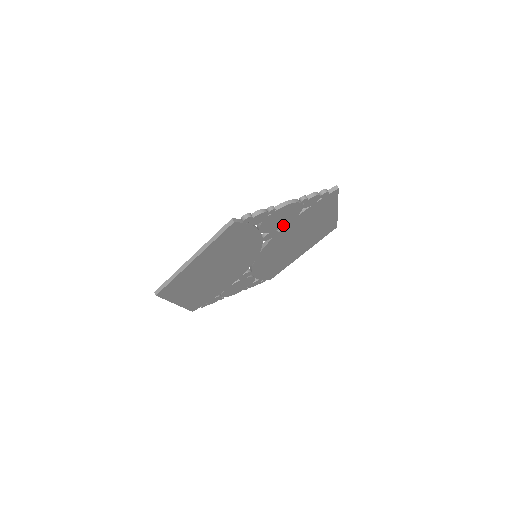
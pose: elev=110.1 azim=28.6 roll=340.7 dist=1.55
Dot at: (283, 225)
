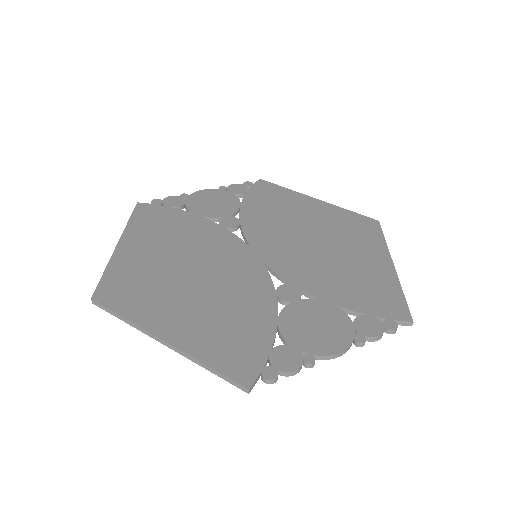
Dot at: (313, 305)
